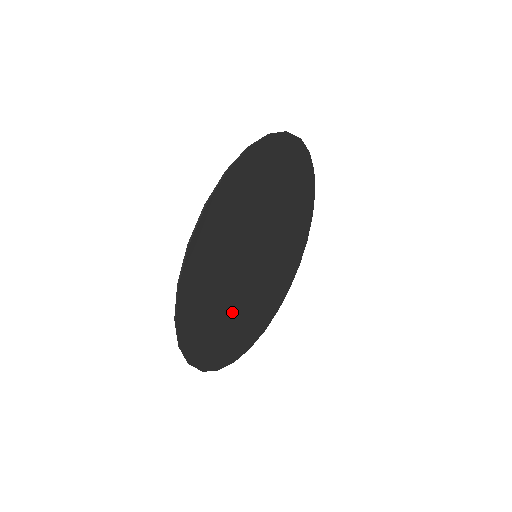
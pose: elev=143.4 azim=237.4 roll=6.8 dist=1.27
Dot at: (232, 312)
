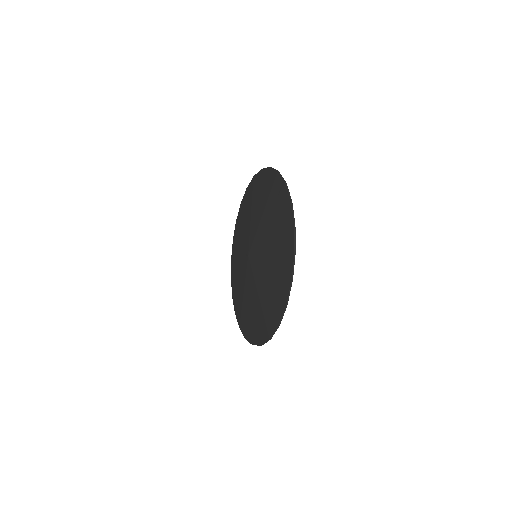
Dot at: occluded
